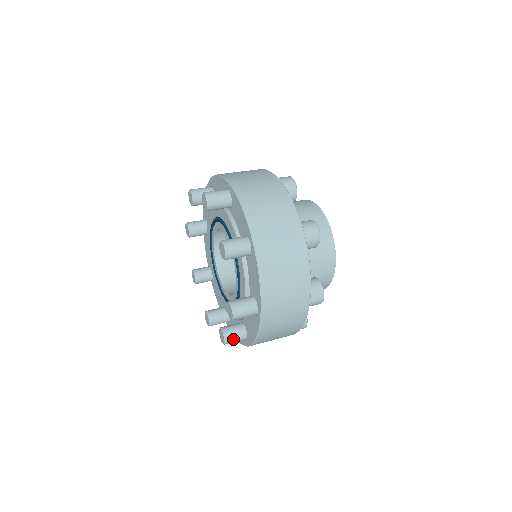
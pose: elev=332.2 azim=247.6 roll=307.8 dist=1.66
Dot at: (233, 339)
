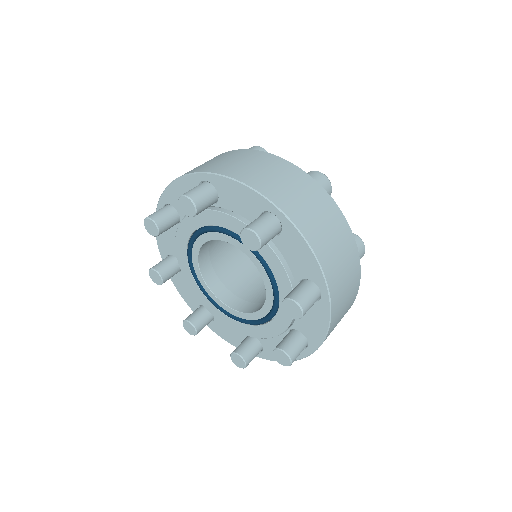
Dot at: occluded
